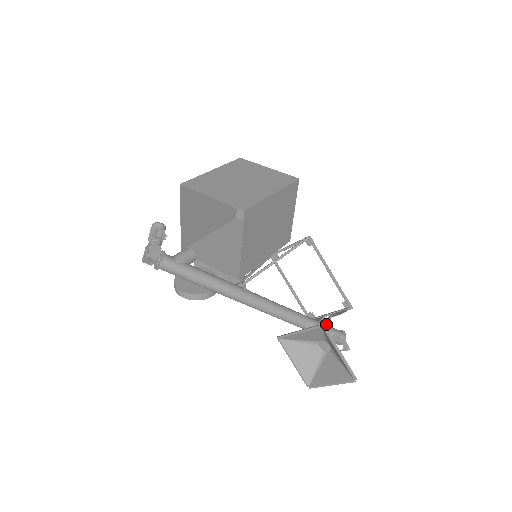
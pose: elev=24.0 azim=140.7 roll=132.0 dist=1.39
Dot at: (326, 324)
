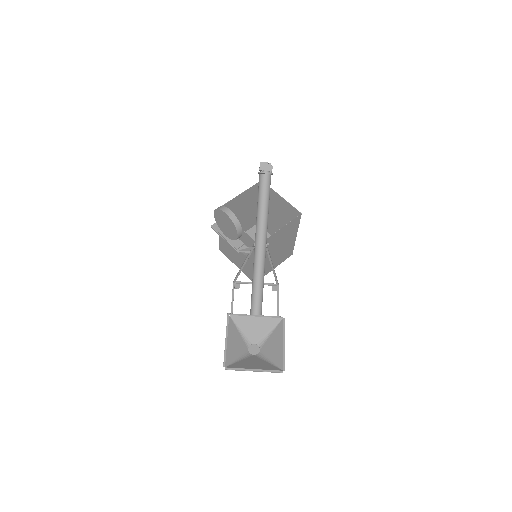
Dot at: occluded
